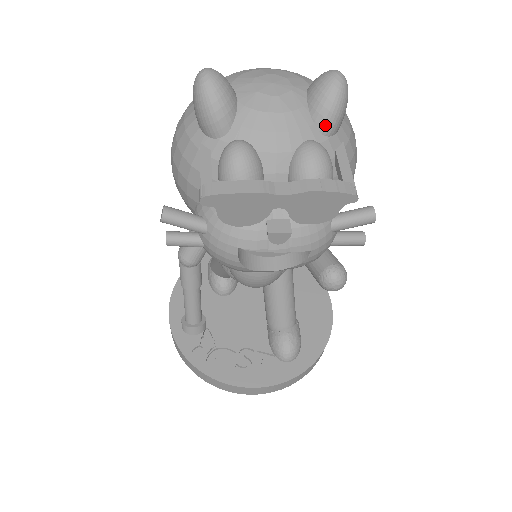
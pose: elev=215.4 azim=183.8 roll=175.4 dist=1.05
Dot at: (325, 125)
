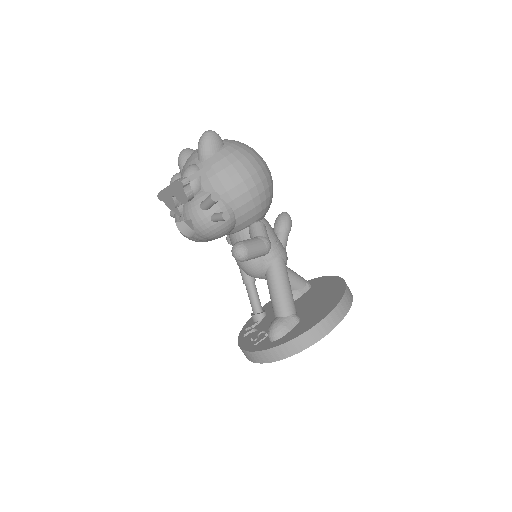
Dot at: (199, 156)
